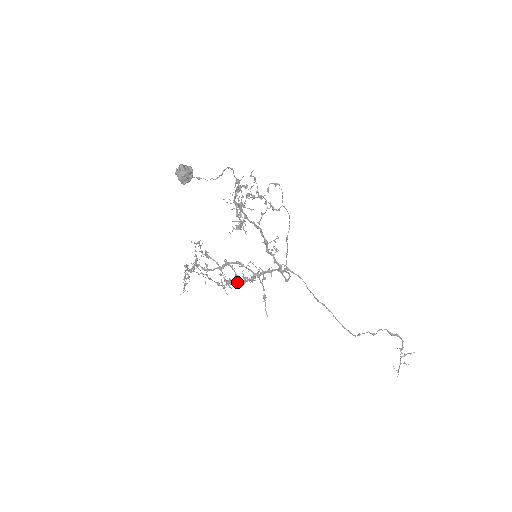
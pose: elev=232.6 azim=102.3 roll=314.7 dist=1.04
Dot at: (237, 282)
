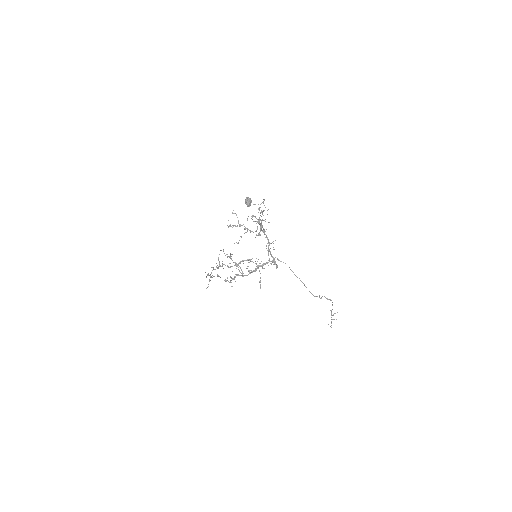
Dot at: (244, 275)
